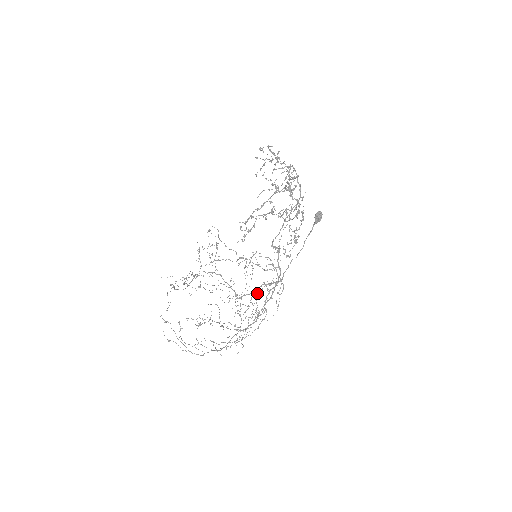
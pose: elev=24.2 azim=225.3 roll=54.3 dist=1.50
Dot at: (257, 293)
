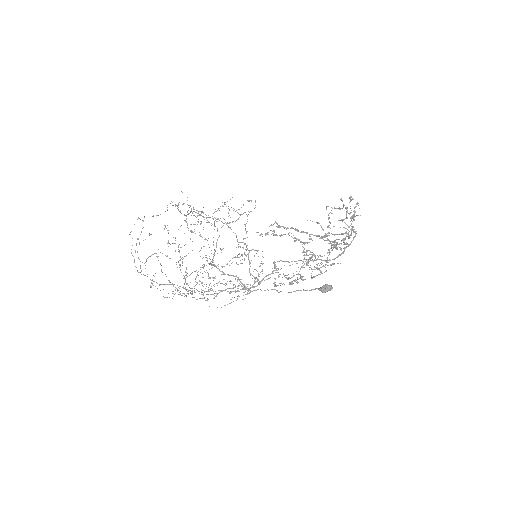
Dot at: occluded
